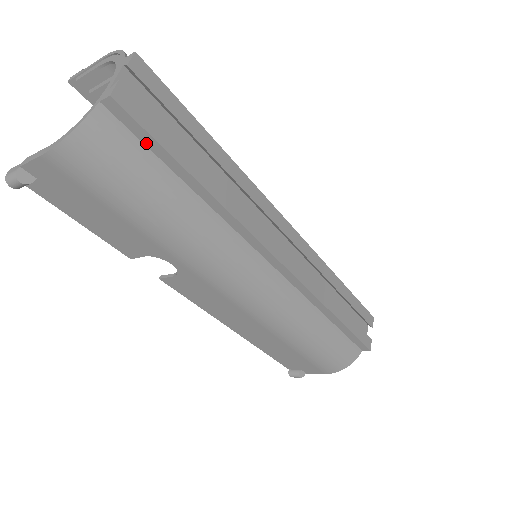
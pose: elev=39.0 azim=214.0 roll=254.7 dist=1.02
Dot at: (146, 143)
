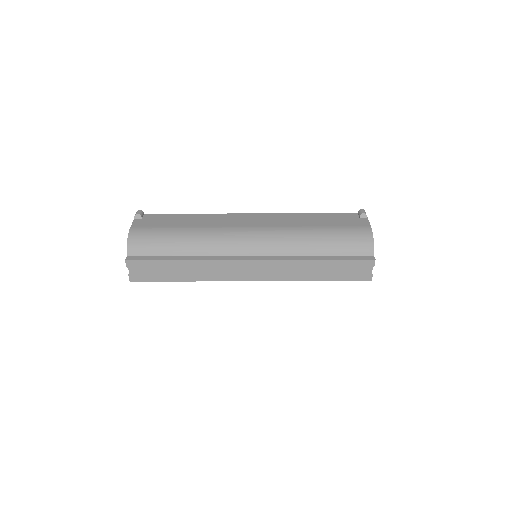
Dot at: occluded
